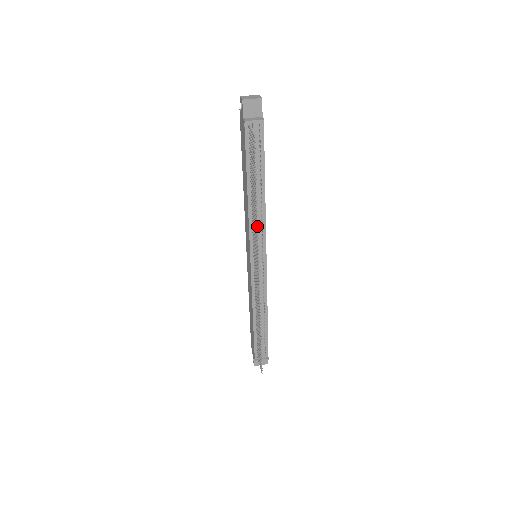
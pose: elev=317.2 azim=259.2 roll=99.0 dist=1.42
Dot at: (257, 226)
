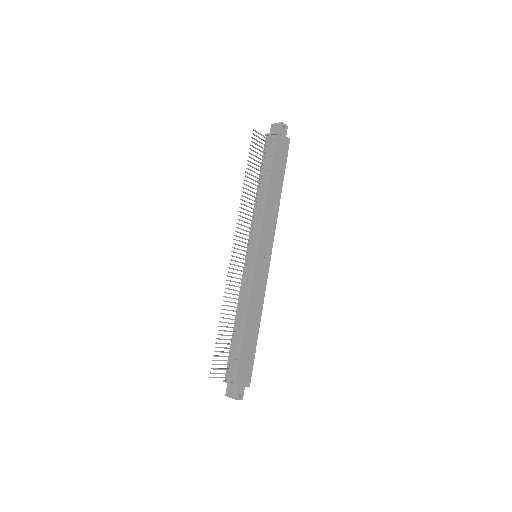
Dot at: (256, 218)
